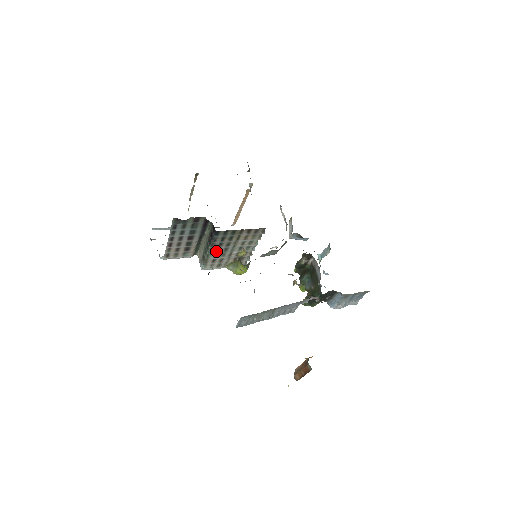
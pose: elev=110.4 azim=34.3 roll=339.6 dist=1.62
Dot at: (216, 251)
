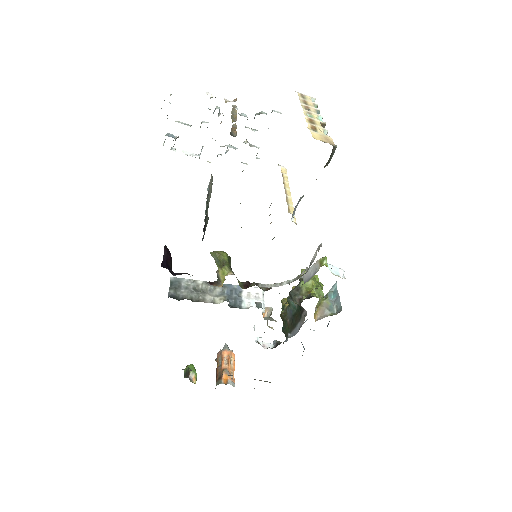
Dot at: occluded
